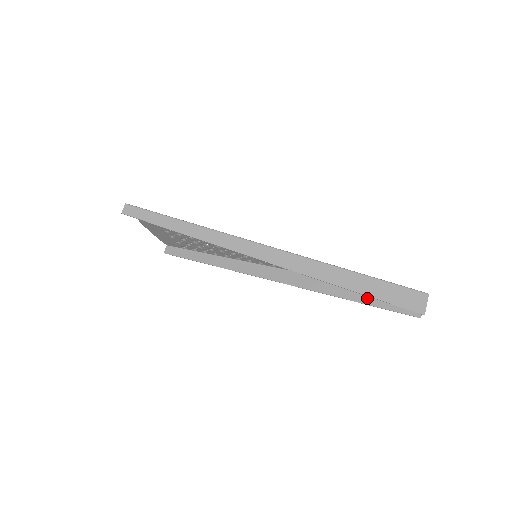
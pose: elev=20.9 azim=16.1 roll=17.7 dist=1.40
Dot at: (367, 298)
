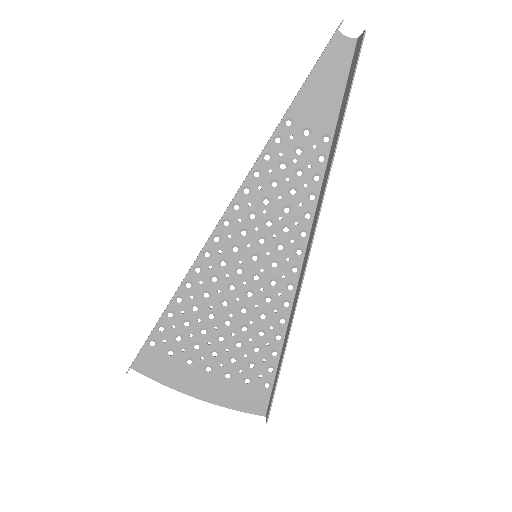
Dot at: (342, 114)
